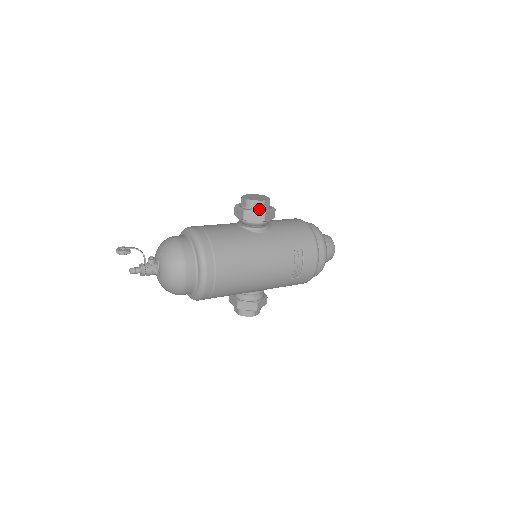
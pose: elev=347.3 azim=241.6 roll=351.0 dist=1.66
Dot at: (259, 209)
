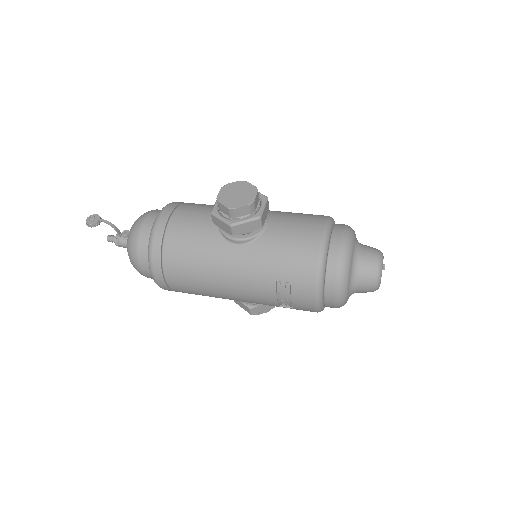
Dot at: (229, 217)
